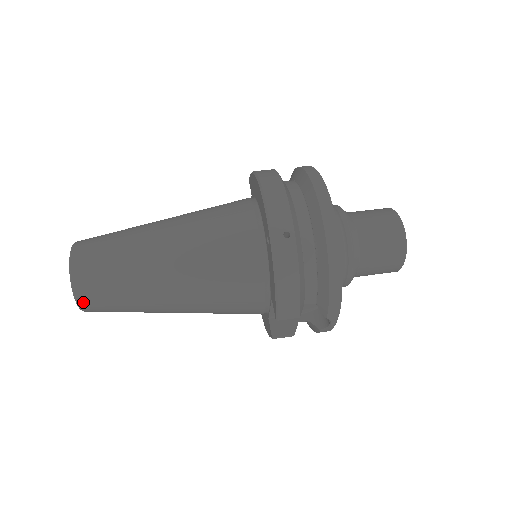
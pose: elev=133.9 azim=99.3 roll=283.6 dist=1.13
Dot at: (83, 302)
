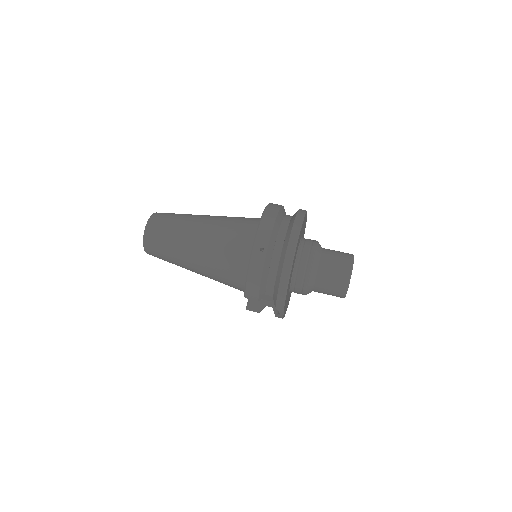
Dot at: (147, 248)
